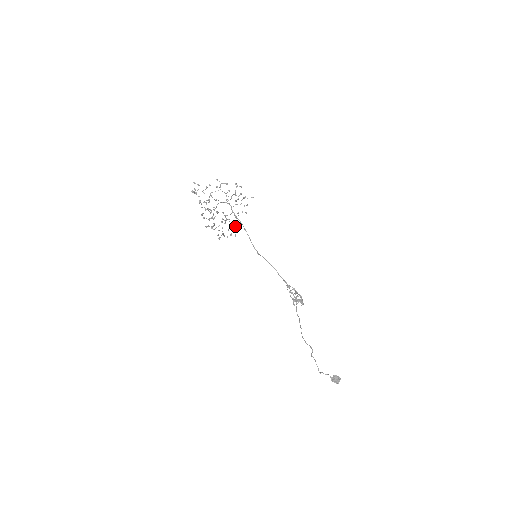
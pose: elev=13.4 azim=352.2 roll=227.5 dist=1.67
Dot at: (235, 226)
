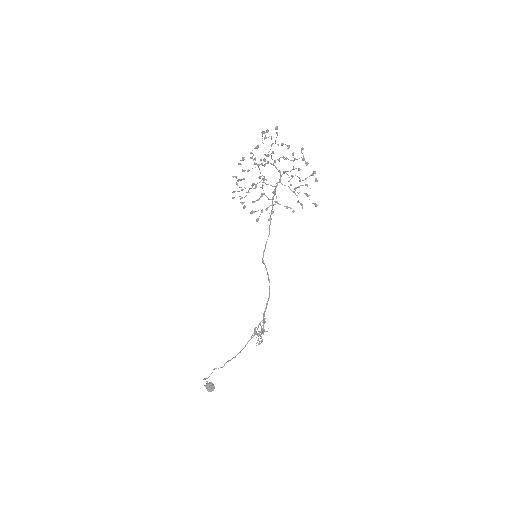
Dot at: (266, 209)
